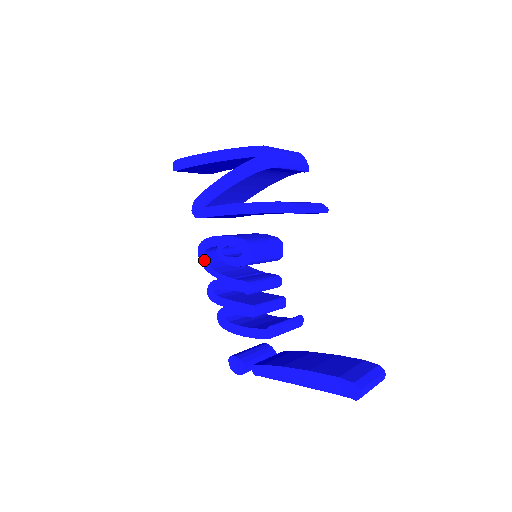
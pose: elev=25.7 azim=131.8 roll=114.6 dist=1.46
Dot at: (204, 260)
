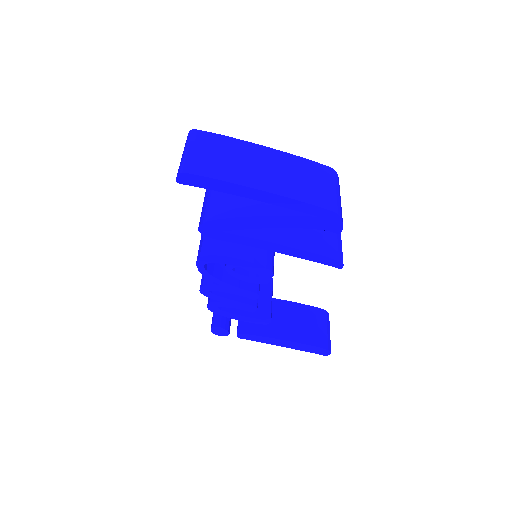
Dot at: (204, 269)
